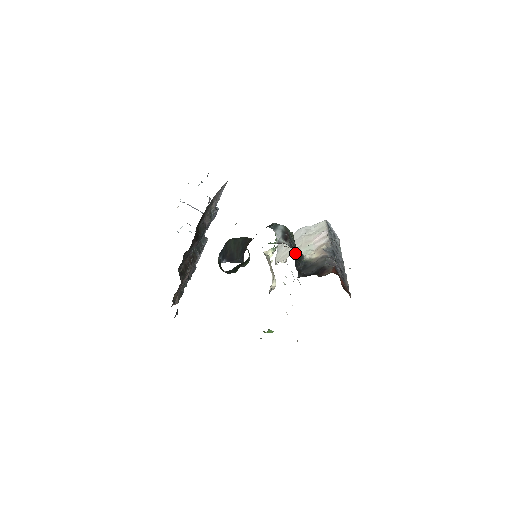
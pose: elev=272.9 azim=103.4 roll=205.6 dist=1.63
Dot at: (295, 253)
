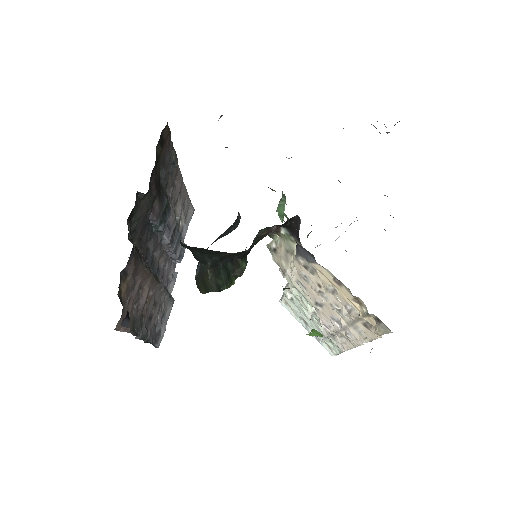
Dot at: occluded
